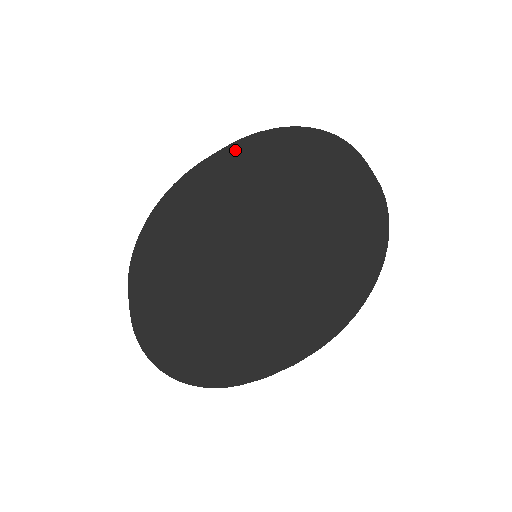
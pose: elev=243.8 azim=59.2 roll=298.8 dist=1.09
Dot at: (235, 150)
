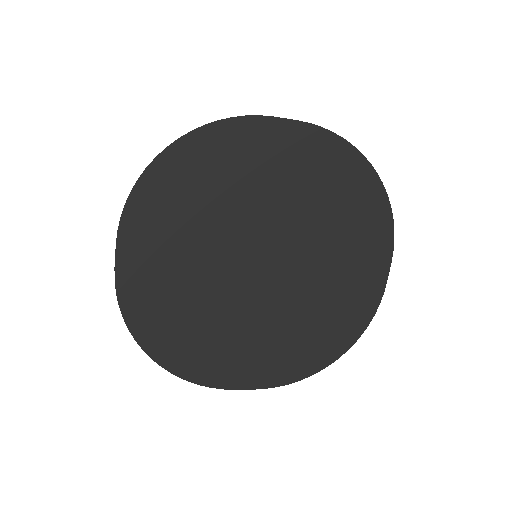
Dot at: (309, 139)
